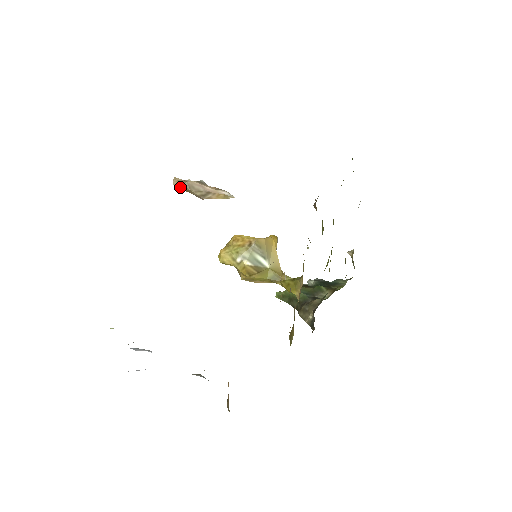
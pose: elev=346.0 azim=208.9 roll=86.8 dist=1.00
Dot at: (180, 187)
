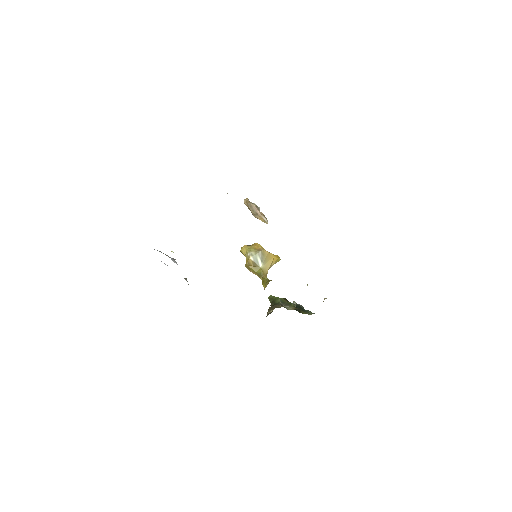
Dot at: (246, 204)
